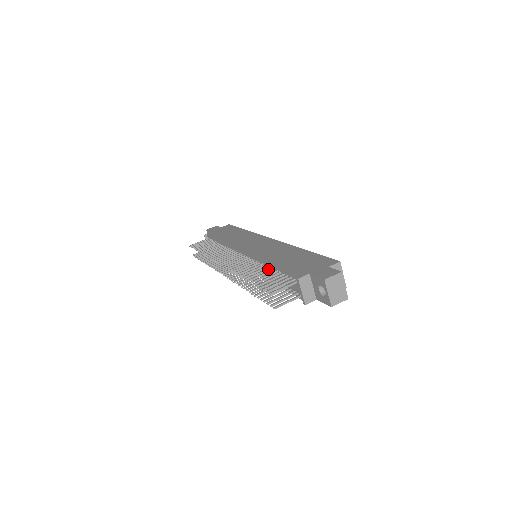
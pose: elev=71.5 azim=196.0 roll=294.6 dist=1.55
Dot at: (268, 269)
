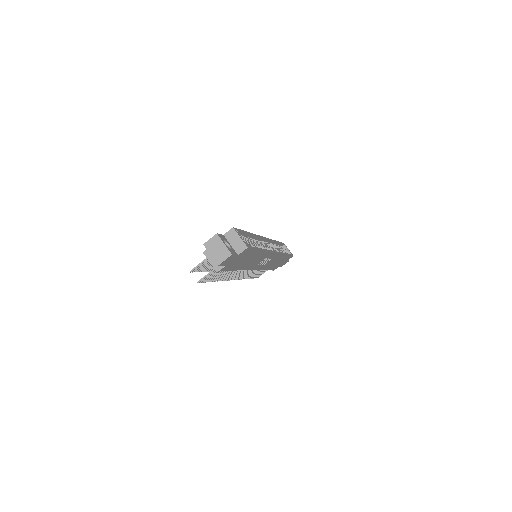
Dot at: occluded
